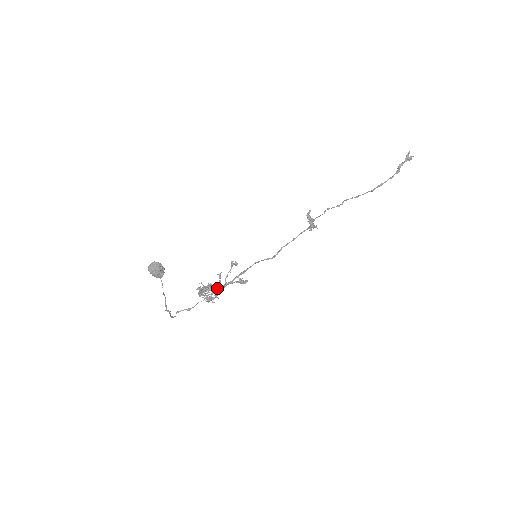
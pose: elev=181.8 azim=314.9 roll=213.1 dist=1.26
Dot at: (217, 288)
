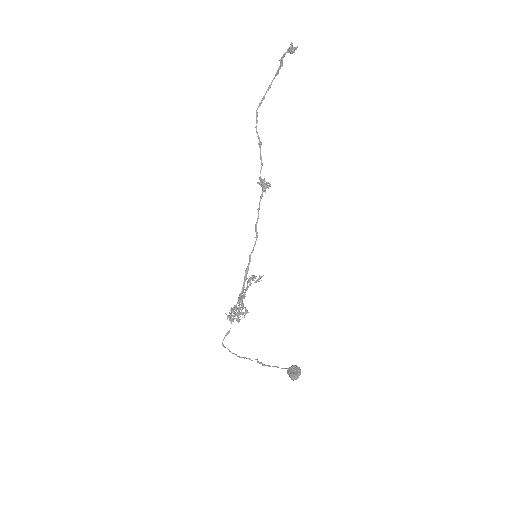
Dot at: occluded
